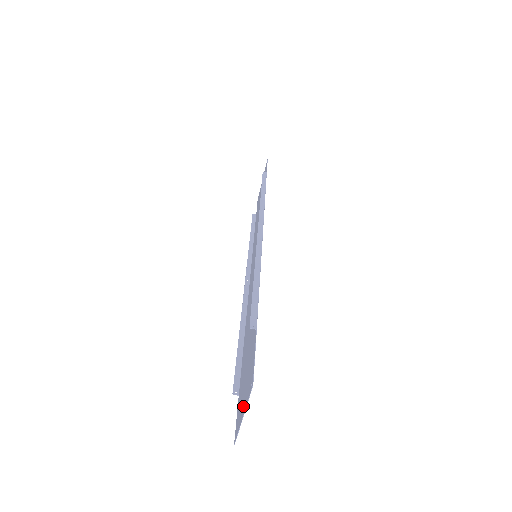
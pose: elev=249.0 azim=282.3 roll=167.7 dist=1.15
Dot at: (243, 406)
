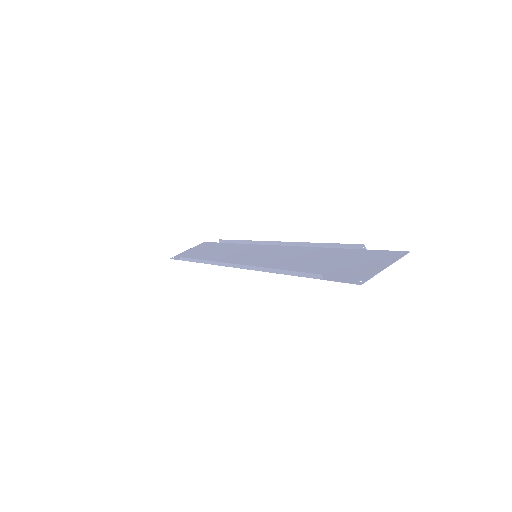
Dot at: (377, 267)
